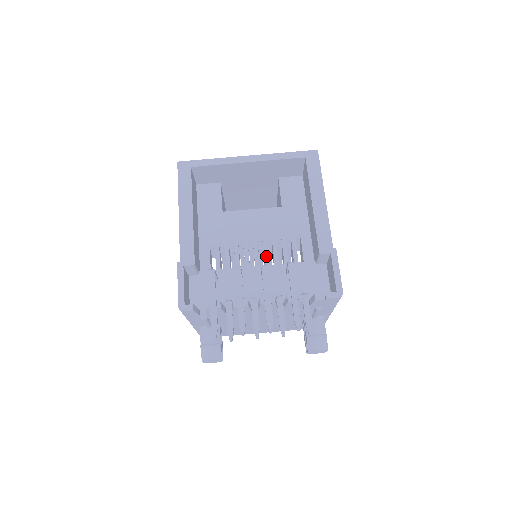
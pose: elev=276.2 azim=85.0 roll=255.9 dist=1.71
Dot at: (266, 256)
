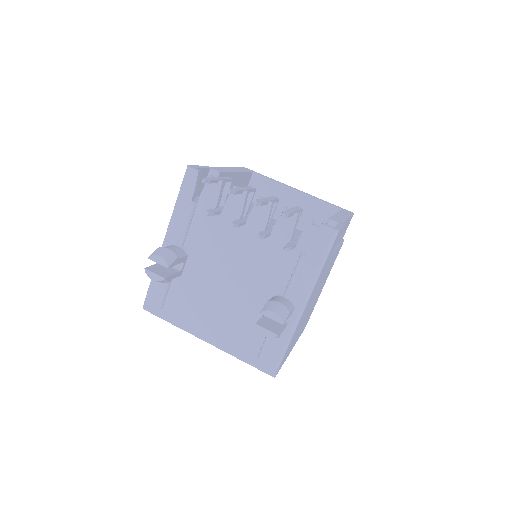
Dot at: occluded
